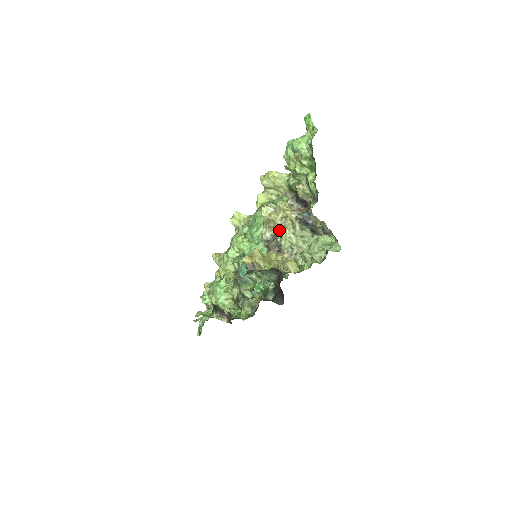
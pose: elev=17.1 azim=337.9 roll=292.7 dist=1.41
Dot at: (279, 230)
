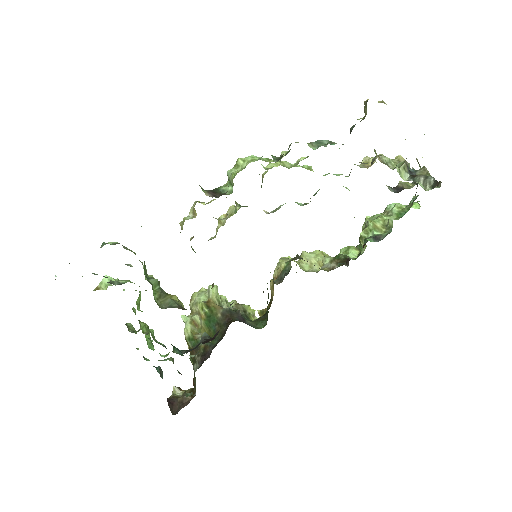
Dot at: occluded
